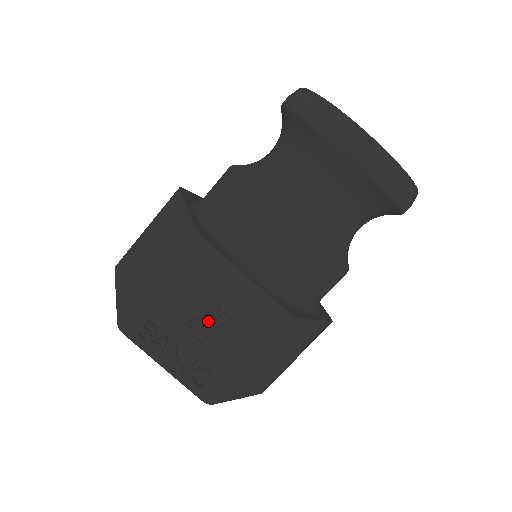
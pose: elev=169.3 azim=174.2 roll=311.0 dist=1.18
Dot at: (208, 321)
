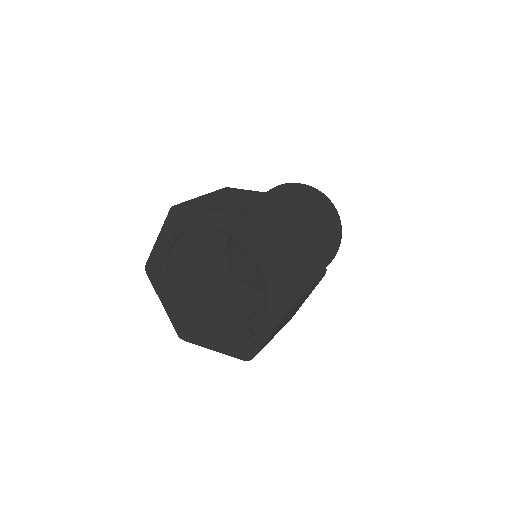
Dot at: (296, 247)
